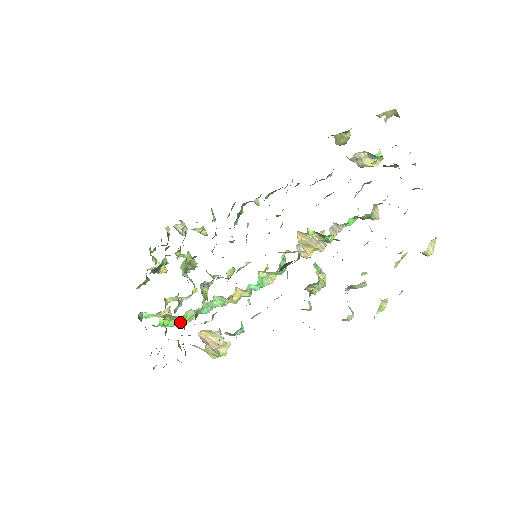
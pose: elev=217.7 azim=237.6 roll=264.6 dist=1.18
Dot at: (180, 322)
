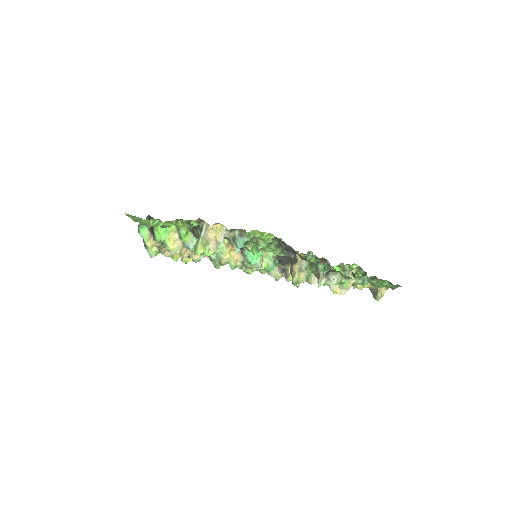
Dot at: (172, 240)
